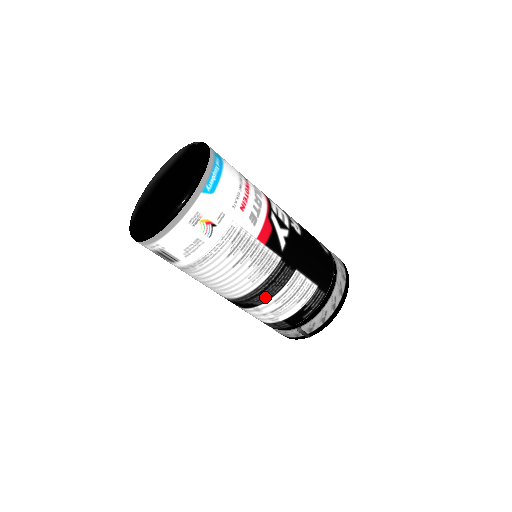
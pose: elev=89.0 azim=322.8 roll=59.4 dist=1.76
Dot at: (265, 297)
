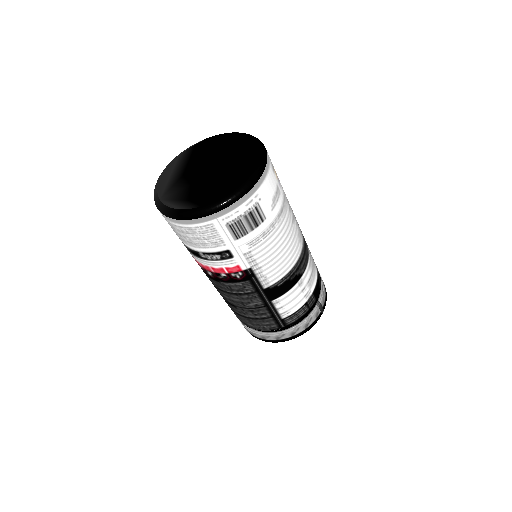
Dot at: (306, 261)
